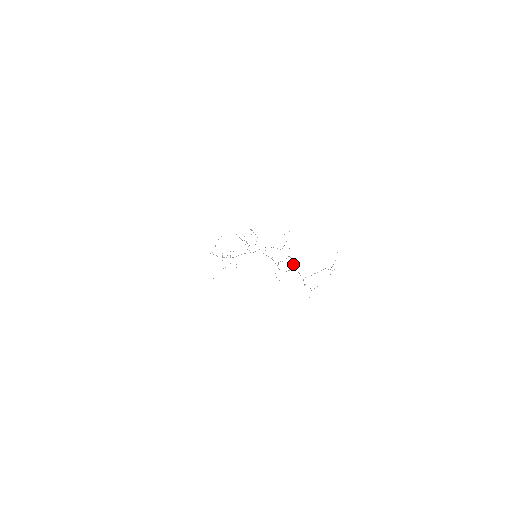
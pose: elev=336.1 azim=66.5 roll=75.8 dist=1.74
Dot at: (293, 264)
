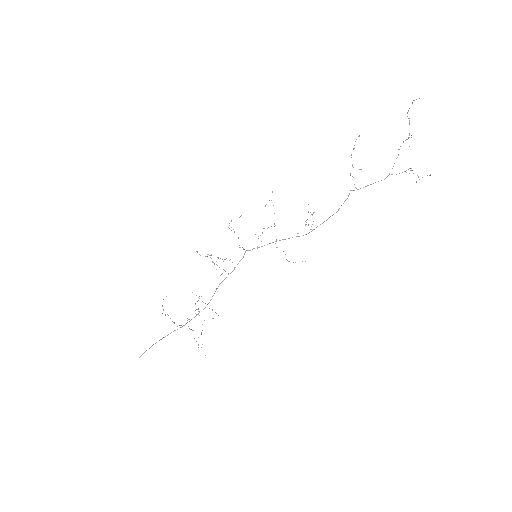
Dot at: occluded
